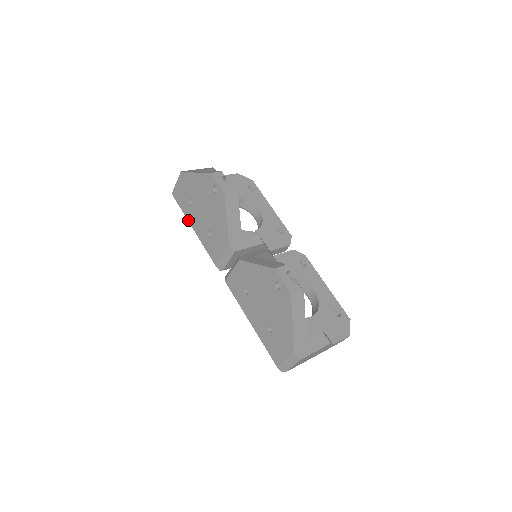
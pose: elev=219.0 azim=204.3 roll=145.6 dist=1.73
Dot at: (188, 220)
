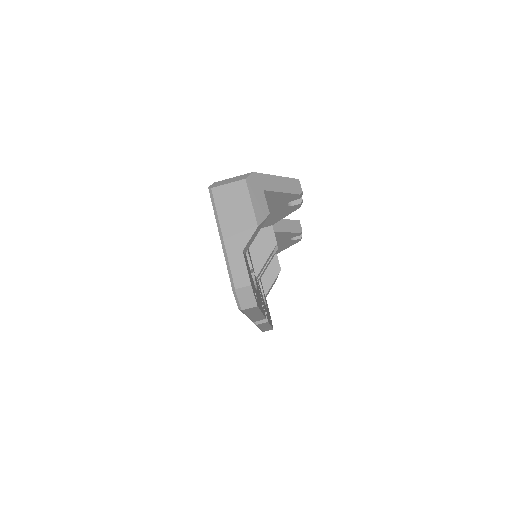
Dot at: occluded
